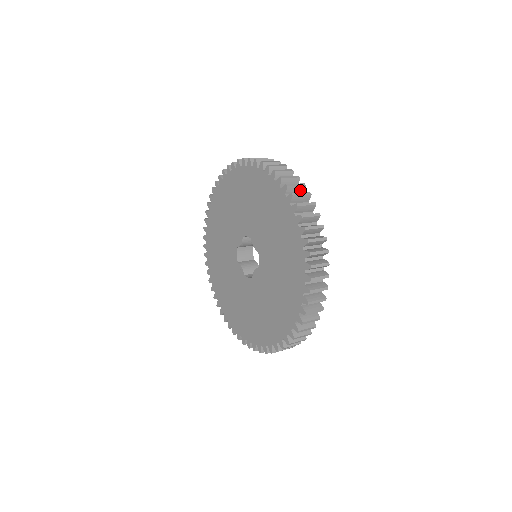
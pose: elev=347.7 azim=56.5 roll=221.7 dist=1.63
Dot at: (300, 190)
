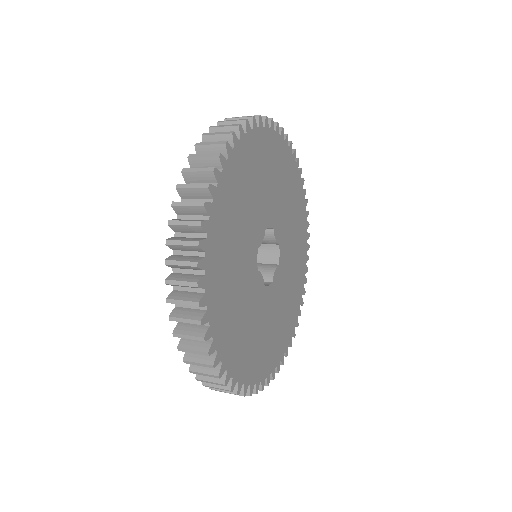
Dot at: (219, 151)
